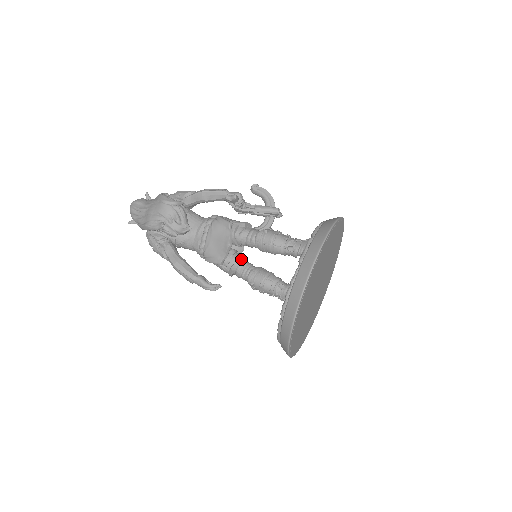
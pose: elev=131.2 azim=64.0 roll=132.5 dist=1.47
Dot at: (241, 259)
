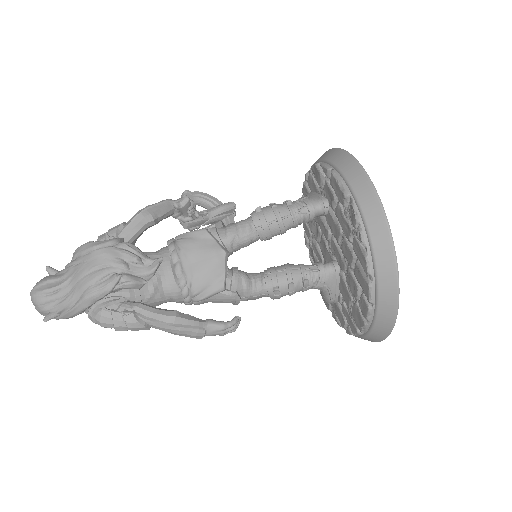
Dot at: (240, 271)
